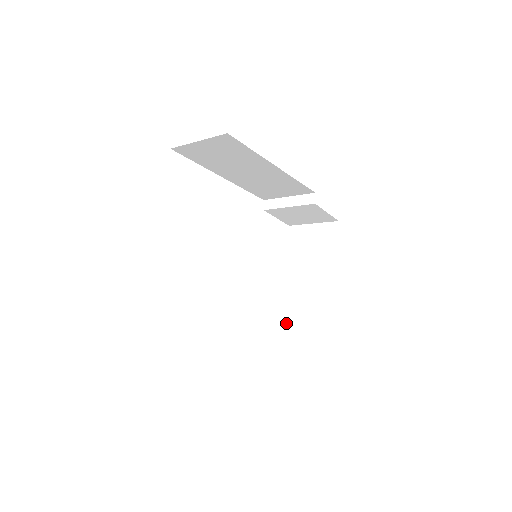
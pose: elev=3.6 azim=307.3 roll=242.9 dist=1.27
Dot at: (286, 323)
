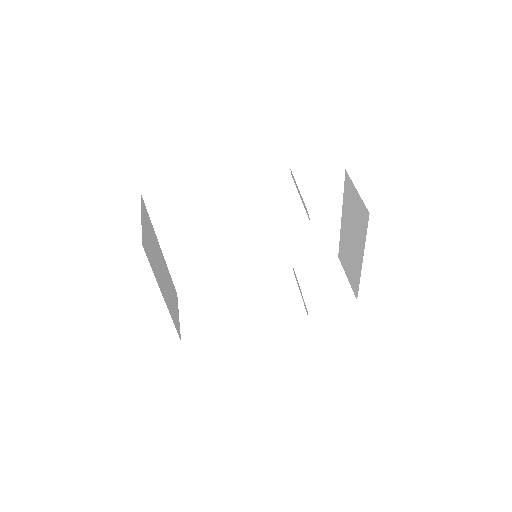
Dot at: (341, 257)
